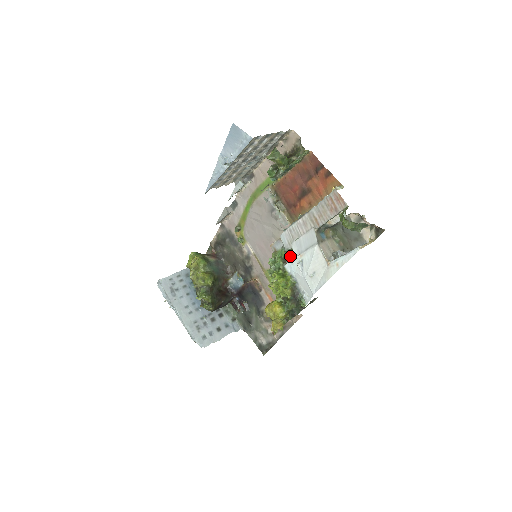
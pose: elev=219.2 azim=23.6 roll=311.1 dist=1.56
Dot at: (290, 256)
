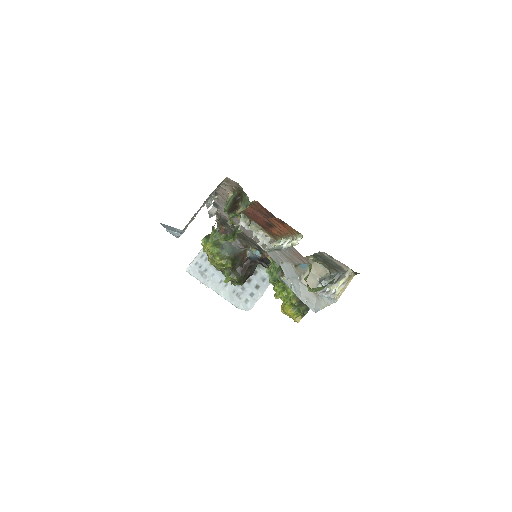
Dot at: occluded
